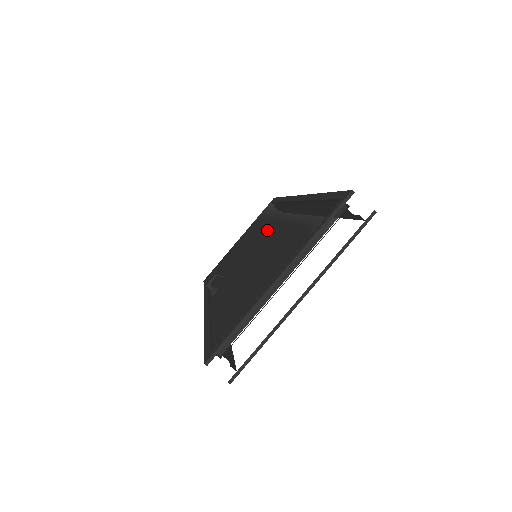
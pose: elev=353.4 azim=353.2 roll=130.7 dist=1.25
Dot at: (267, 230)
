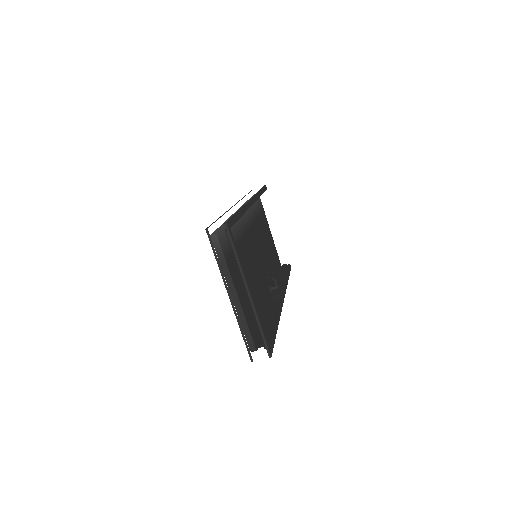
Dot at: occluded
